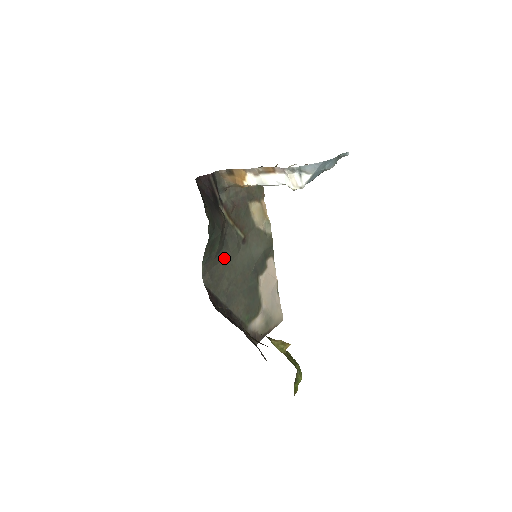
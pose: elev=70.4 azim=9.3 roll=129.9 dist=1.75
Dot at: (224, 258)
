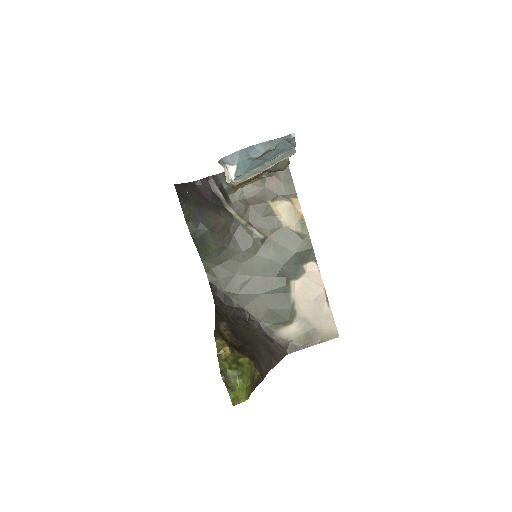
Dot at: (234, 257)
